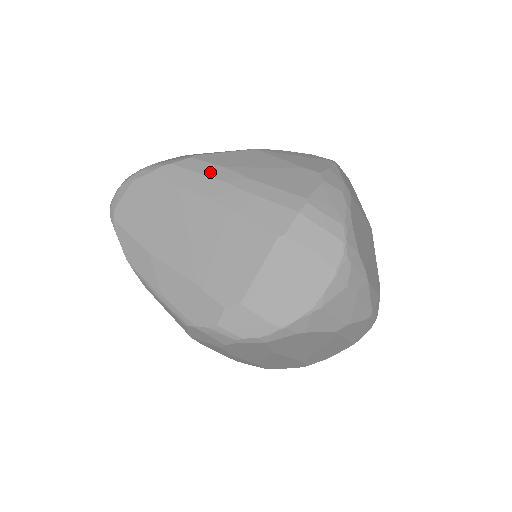
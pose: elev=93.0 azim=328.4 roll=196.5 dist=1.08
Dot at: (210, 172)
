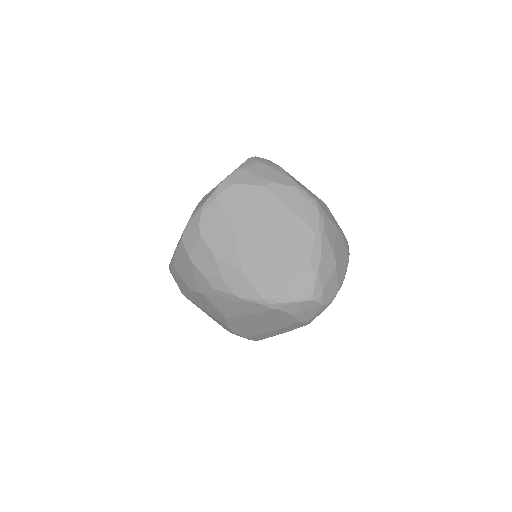
Dot at: occluded
